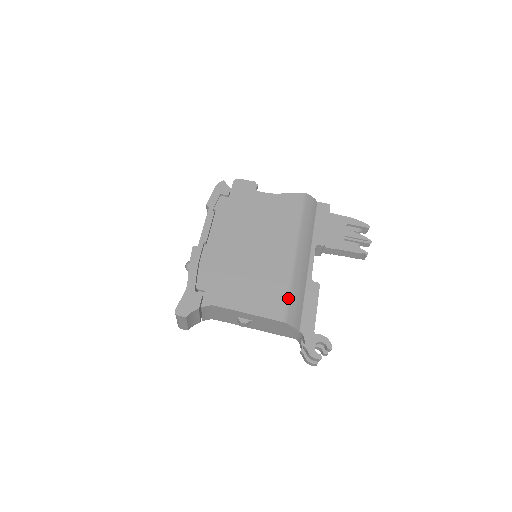
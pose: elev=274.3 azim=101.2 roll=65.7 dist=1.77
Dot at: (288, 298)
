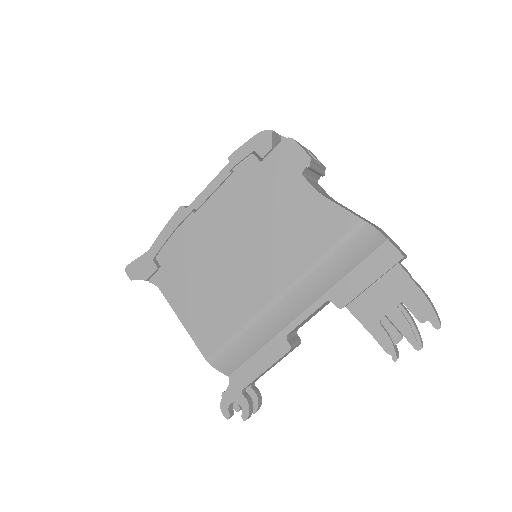
Dot at: (230, 342)
